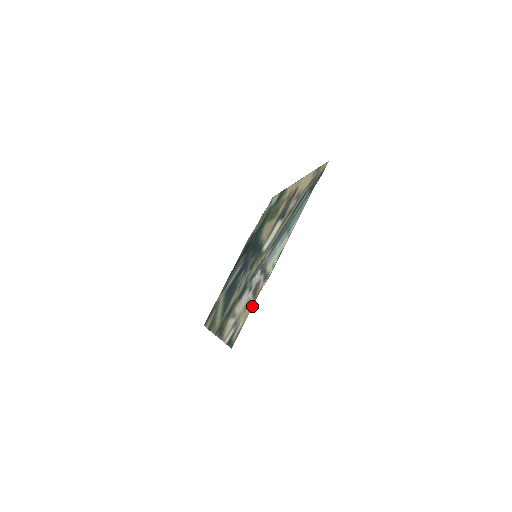
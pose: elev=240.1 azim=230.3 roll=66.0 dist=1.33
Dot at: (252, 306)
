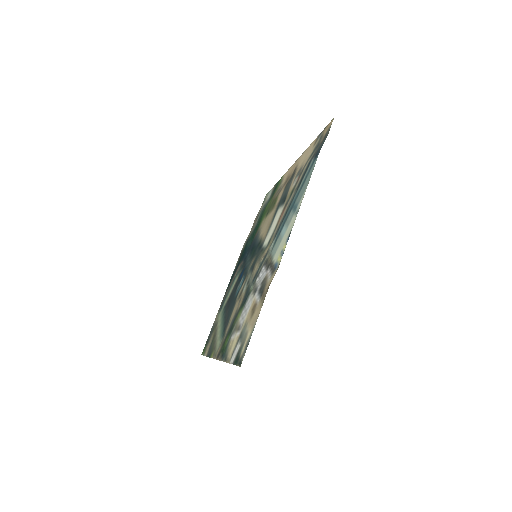
Dot at: (261, 307)
